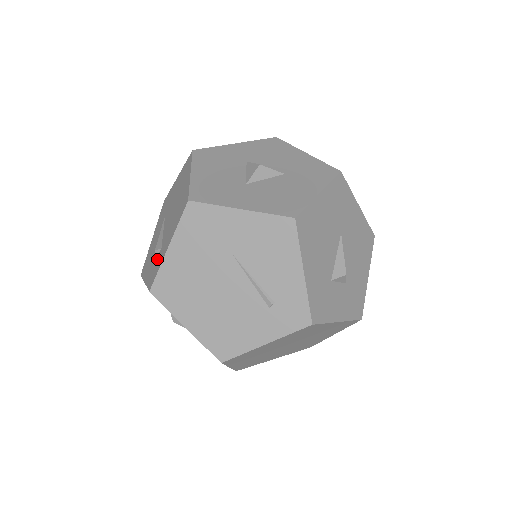
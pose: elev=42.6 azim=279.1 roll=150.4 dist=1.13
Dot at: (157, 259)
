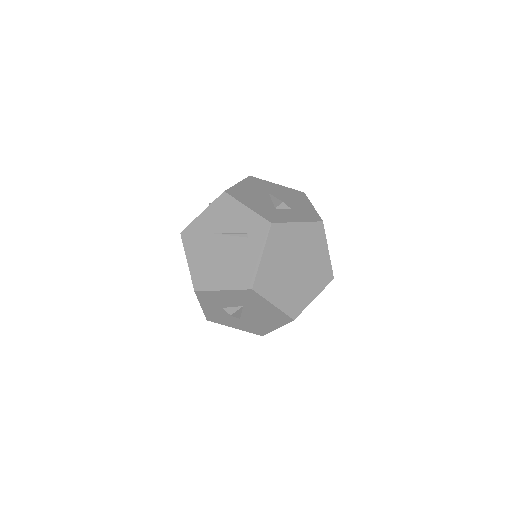
Dot at: occluded
